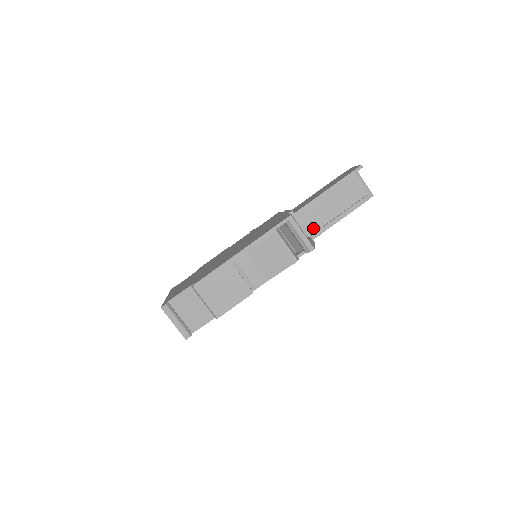
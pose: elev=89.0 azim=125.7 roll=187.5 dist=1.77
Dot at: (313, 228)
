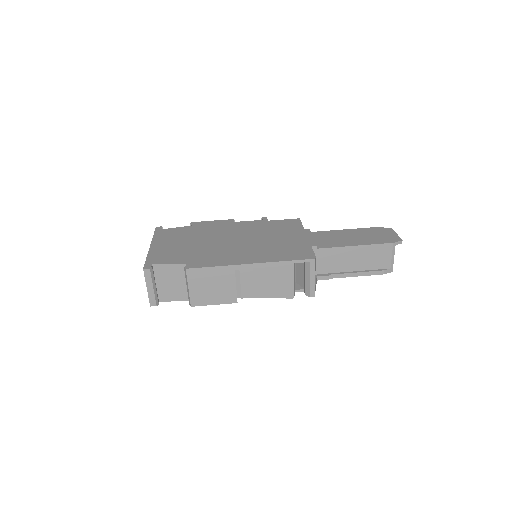
Dot at: (324, 270)
